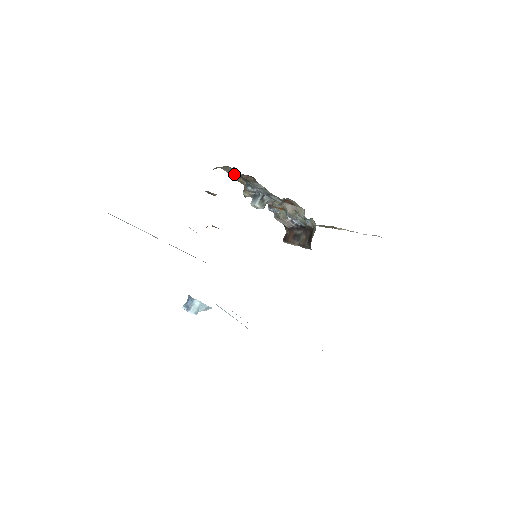
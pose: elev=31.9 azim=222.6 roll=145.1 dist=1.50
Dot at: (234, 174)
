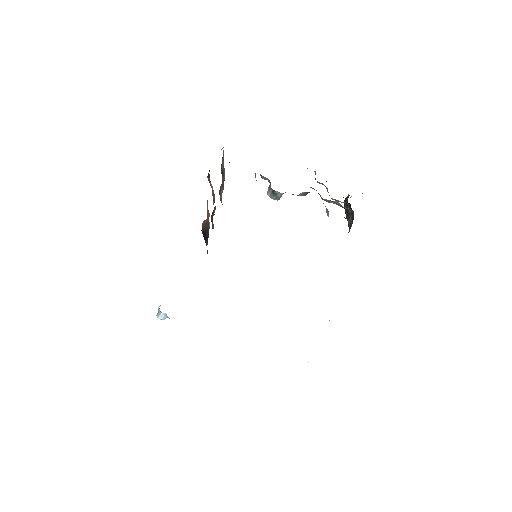
Dot at: occluded
